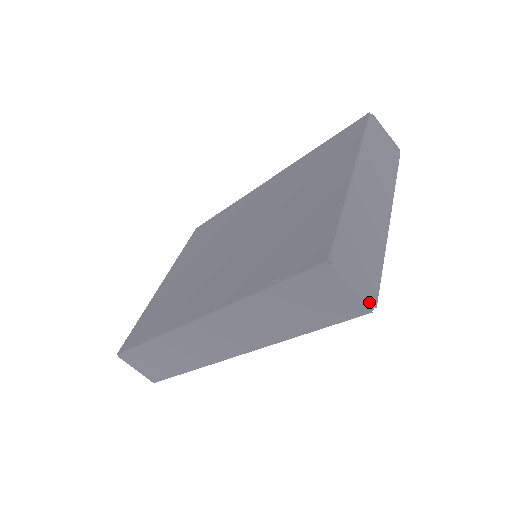
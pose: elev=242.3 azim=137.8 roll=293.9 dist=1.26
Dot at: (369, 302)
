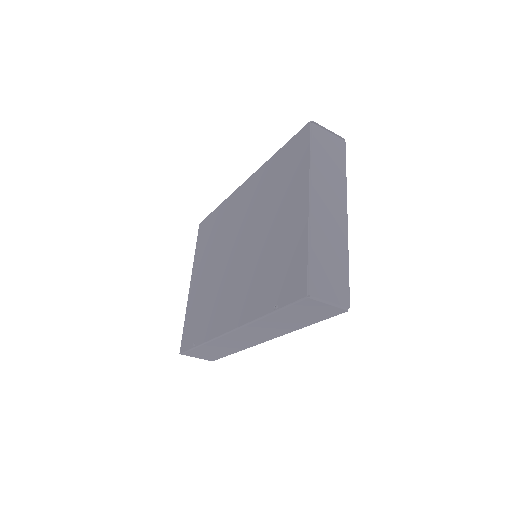
Dot at: (343, 307)
